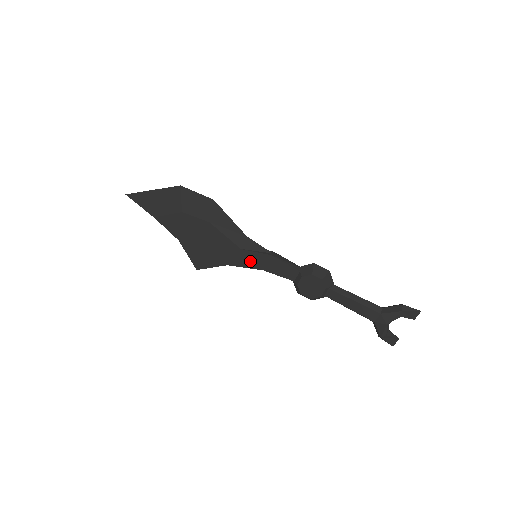
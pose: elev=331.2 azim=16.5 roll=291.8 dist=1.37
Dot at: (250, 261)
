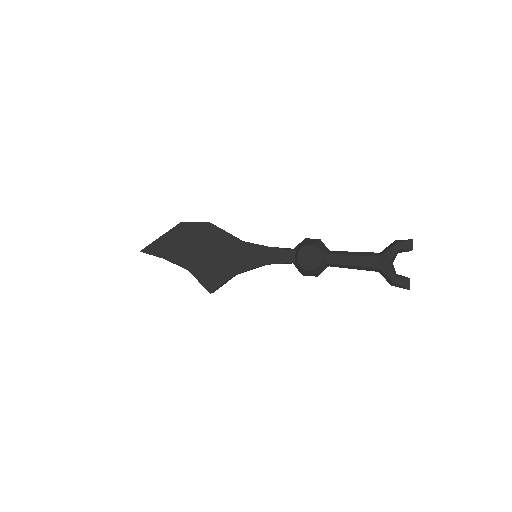
Dot at: (252, 261)
